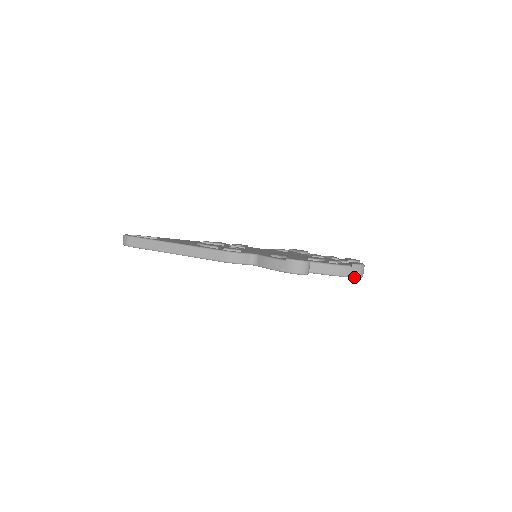
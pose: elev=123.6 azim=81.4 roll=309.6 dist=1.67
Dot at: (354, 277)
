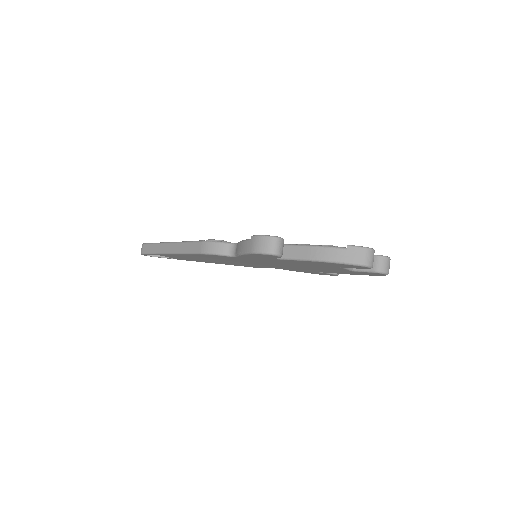
Dot at: (353, 264)
